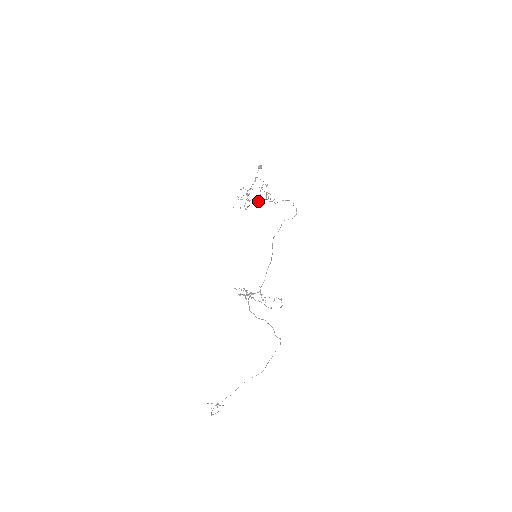
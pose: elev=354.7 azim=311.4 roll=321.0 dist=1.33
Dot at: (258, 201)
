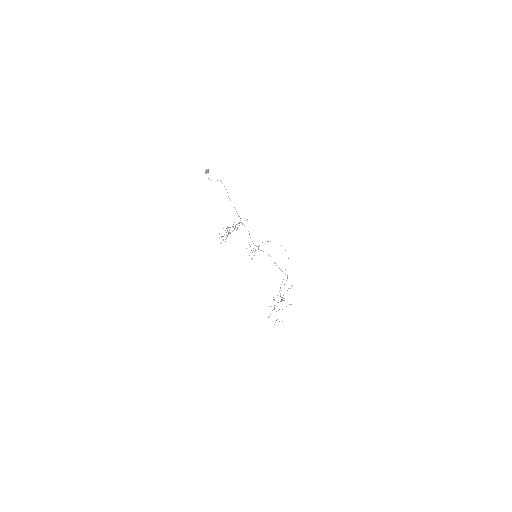
Dot at: occluded
